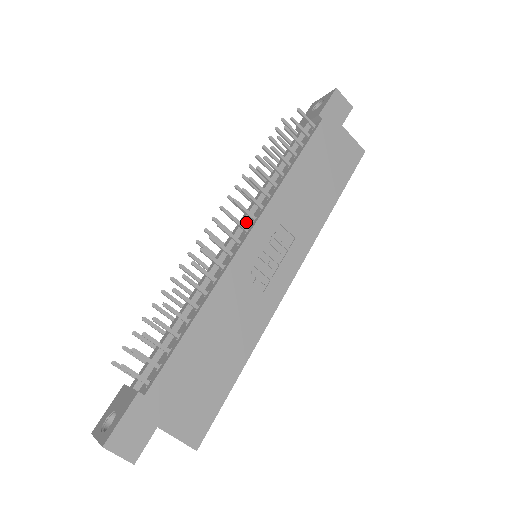
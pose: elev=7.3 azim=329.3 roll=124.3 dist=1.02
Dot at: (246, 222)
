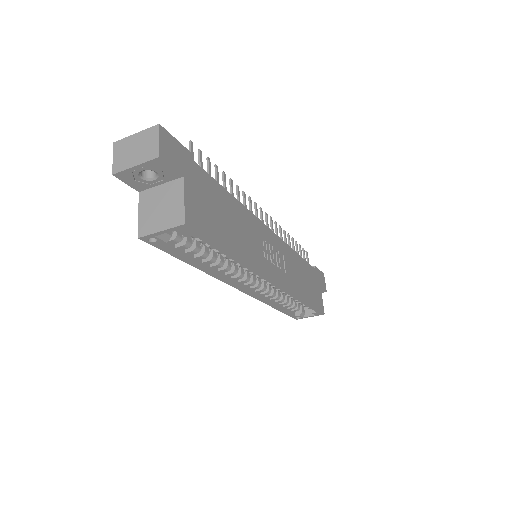
Dot at: occluded
